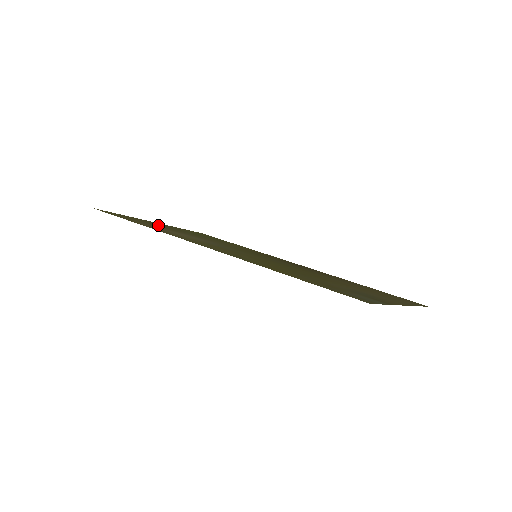
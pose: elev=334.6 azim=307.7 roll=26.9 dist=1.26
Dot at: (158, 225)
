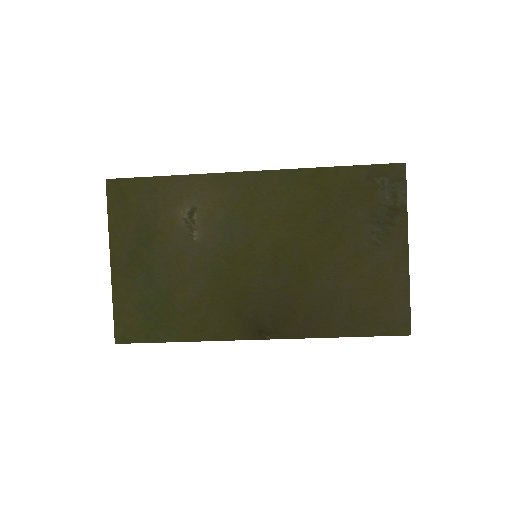
Dot at: (143, 235)
